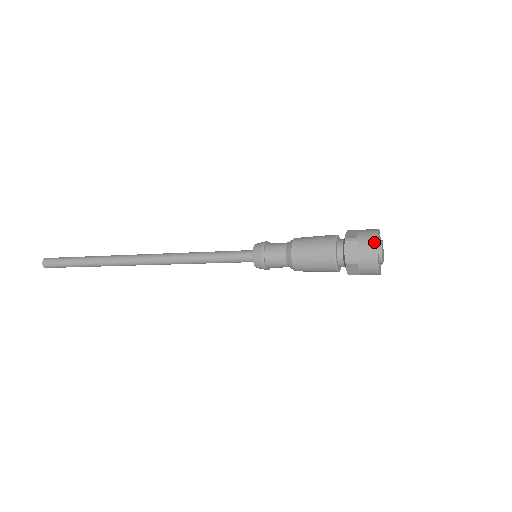
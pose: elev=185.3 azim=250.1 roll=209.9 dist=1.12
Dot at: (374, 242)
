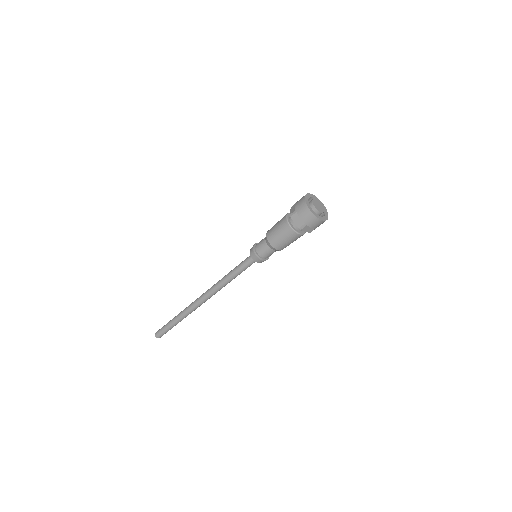
Dot at: (305, 207)
